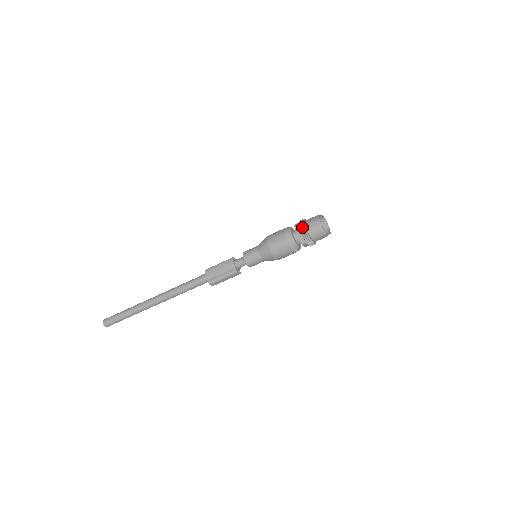
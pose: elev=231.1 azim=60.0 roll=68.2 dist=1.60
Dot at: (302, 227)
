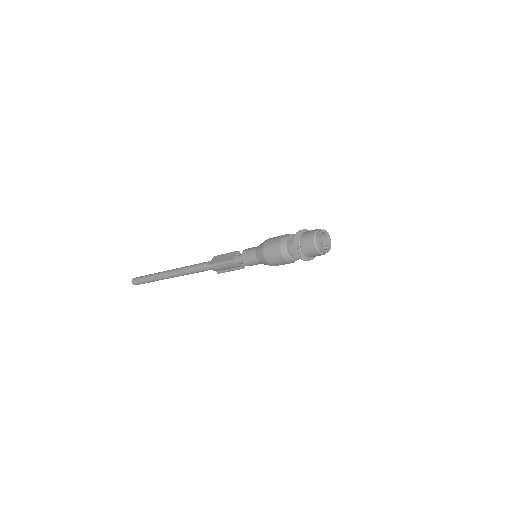
Dot at: (301, 257)
